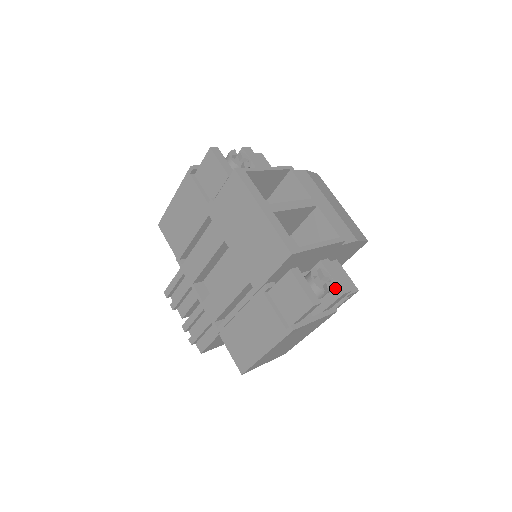
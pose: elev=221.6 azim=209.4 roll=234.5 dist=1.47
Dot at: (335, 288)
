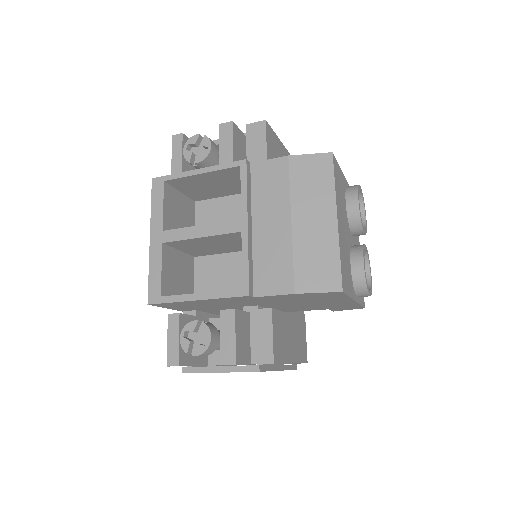
Dot at: (222, 351)
